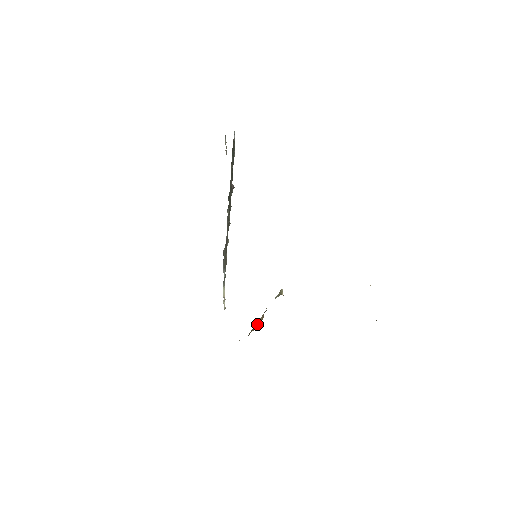
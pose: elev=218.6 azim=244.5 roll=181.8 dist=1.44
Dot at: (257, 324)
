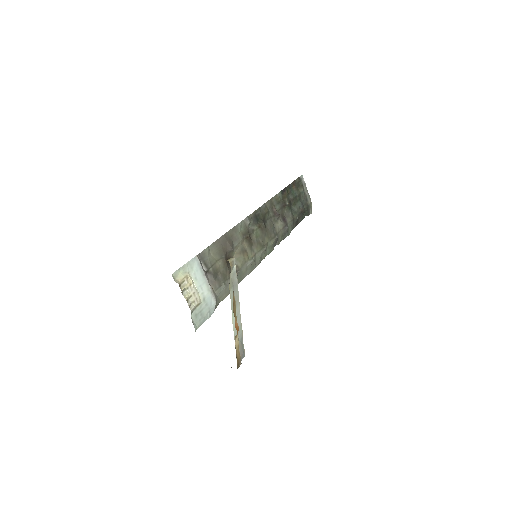
Dot at: occluded
